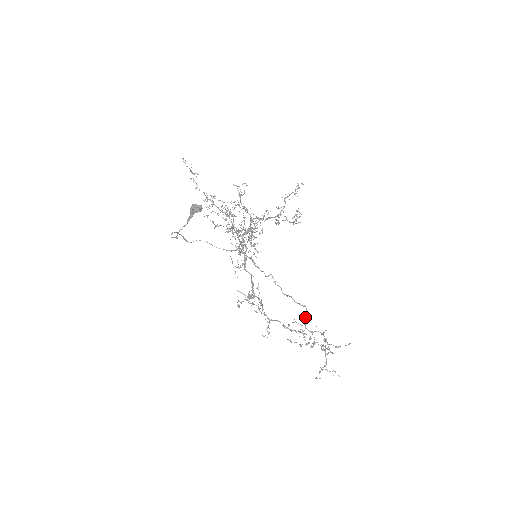
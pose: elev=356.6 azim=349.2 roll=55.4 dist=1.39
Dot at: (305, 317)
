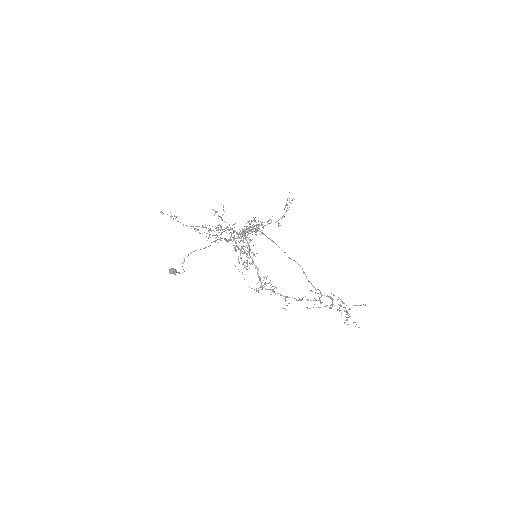
Dot at: occluded
